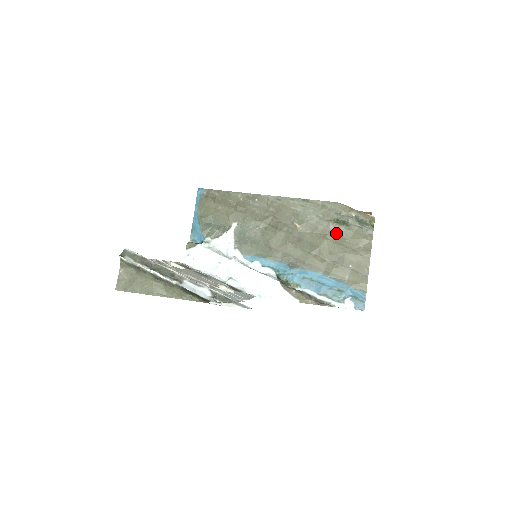
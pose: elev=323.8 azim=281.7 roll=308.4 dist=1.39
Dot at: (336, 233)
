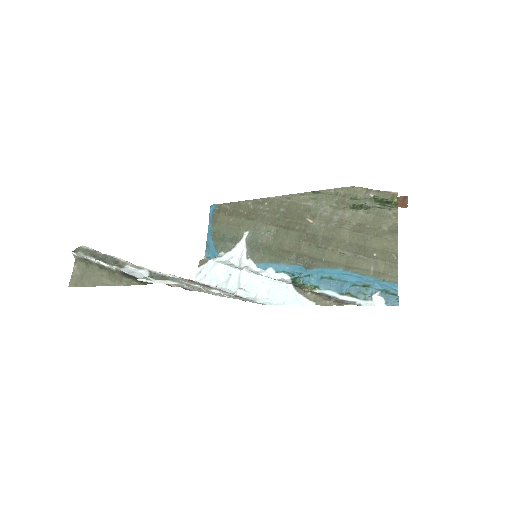
Dot at: (354, 220)
